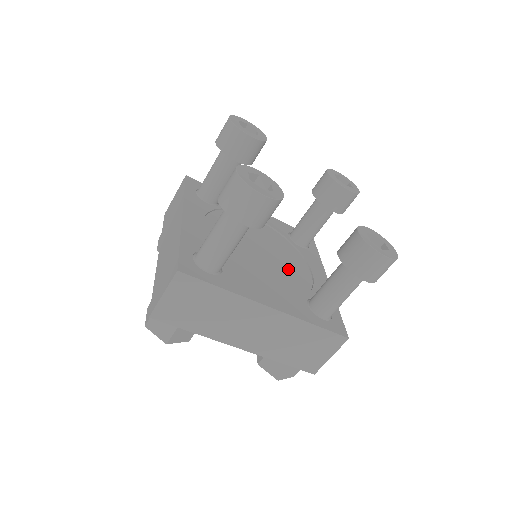
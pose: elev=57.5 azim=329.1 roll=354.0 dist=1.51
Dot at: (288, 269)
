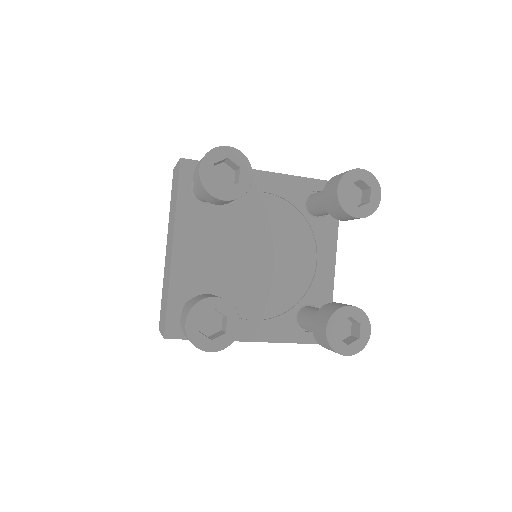
Dot at: (288, 269)
